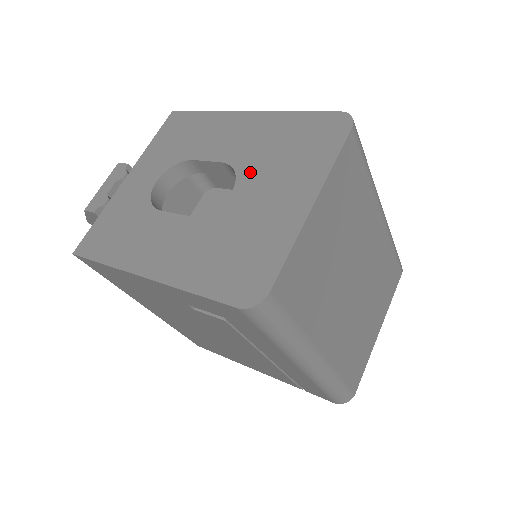
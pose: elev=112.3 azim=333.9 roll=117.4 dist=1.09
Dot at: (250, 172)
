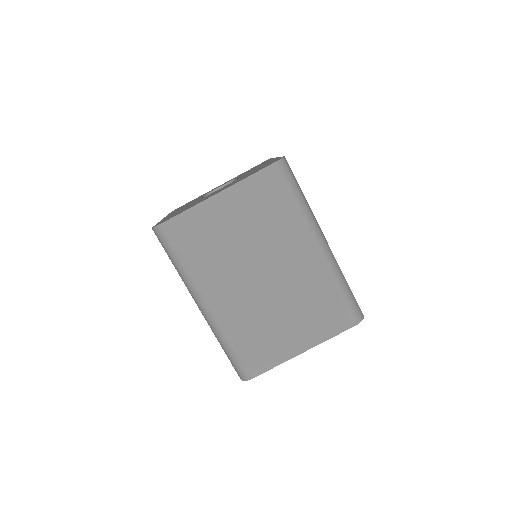
Dot at: occluded
